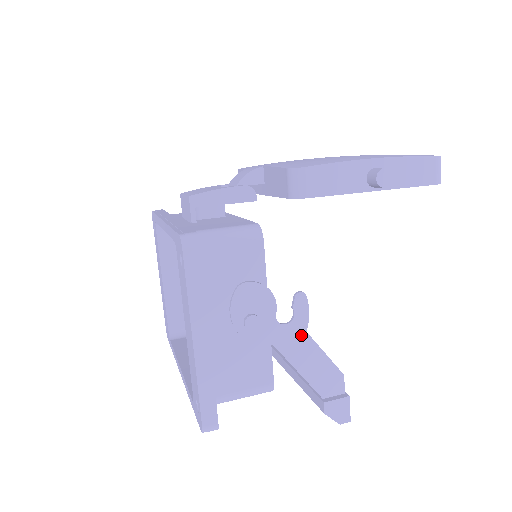
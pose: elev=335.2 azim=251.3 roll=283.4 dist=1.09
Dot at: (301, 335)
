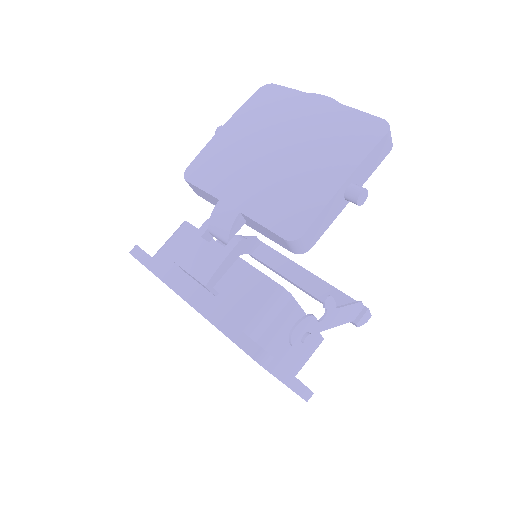
Dot at: (334, 313)
